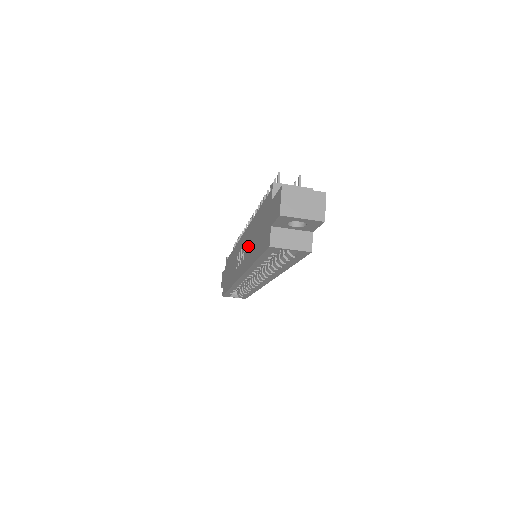
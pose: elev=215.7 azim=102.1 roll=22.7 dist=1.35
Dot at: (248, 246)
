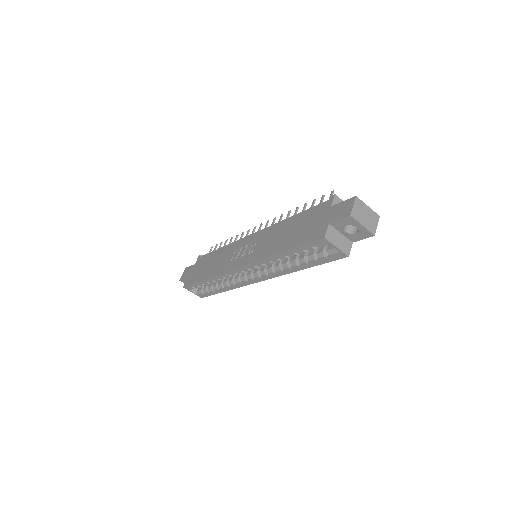
Dot at: (268, 241)
